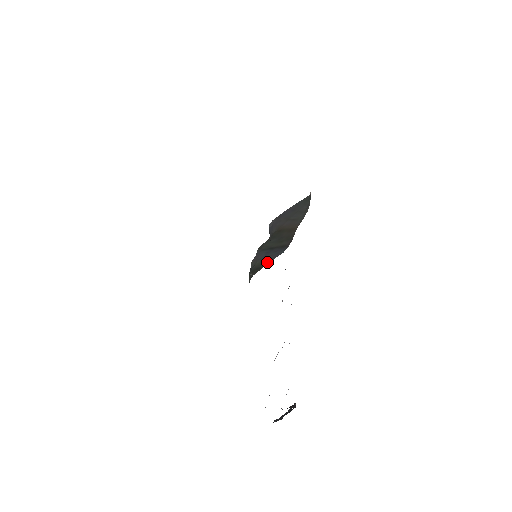
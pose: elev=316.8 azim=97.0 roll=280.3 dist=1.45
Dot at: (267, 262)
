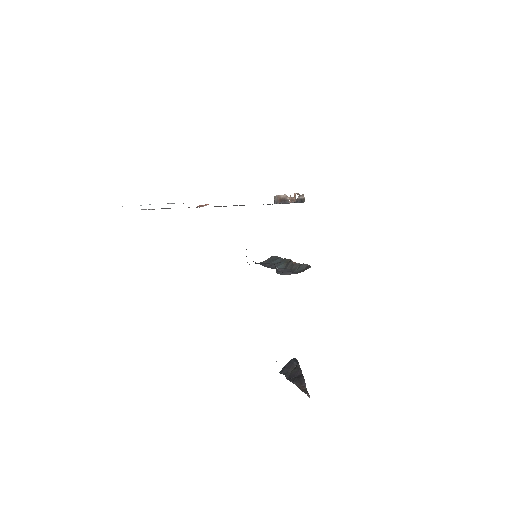
Dot at: occluded
